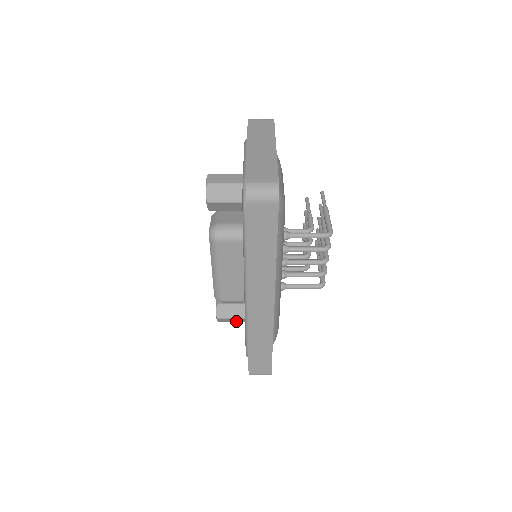
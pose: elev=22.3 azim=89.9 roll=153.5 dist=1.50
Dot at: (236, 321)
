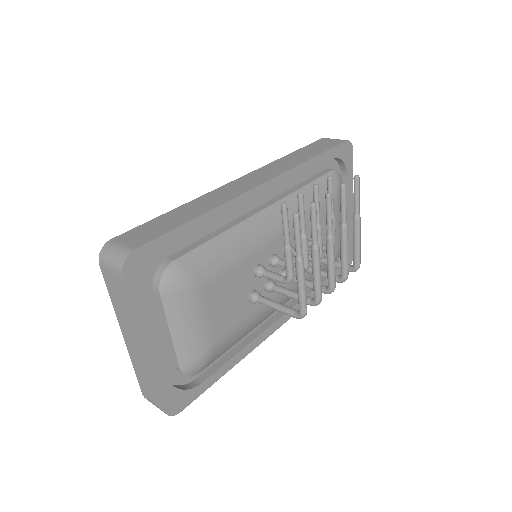
Dot at: occluded
